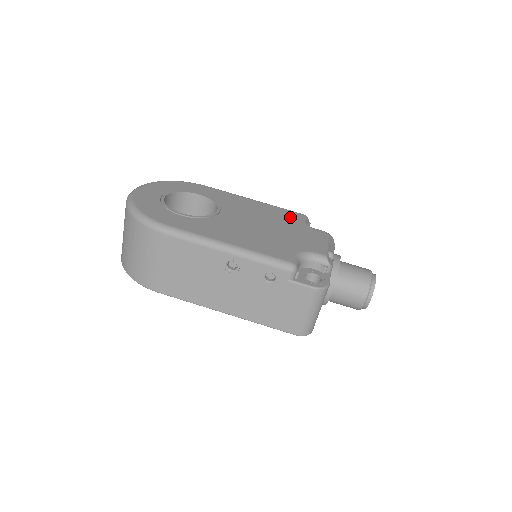
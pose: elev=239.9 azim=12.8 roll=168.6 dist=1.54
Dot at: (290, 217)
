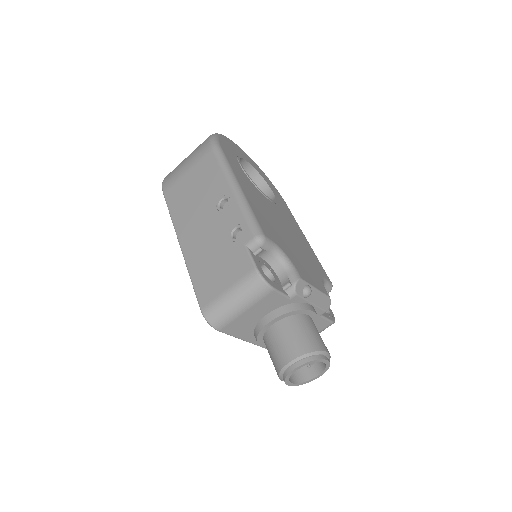
Dot at: (316, 265)
